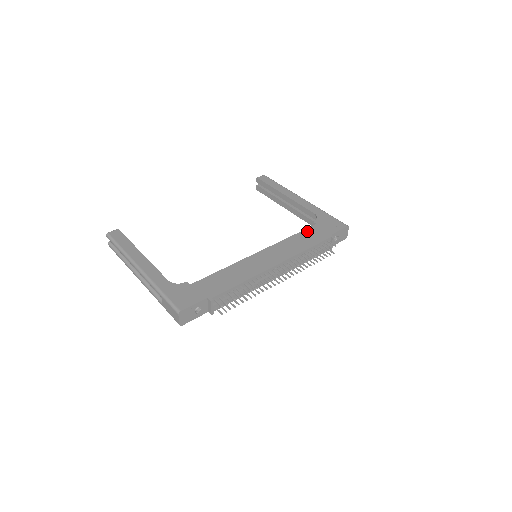
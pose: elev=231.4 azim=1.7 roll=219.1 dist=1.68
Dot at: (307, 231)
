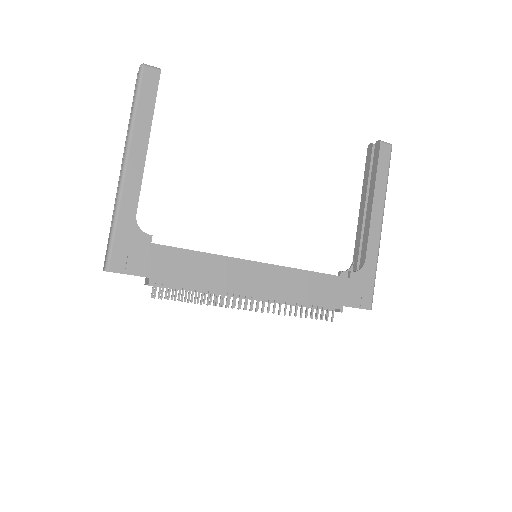
Dot at: (330, 279)
